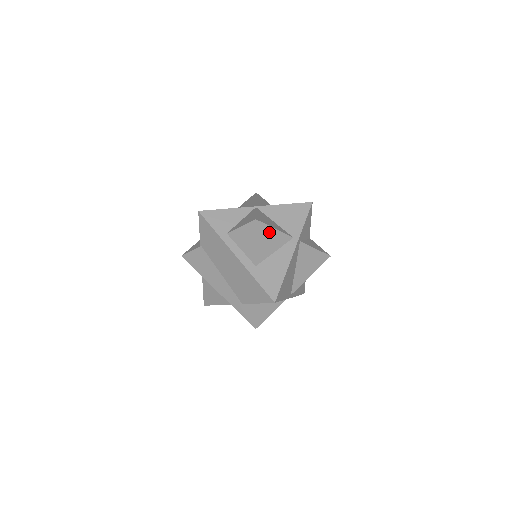
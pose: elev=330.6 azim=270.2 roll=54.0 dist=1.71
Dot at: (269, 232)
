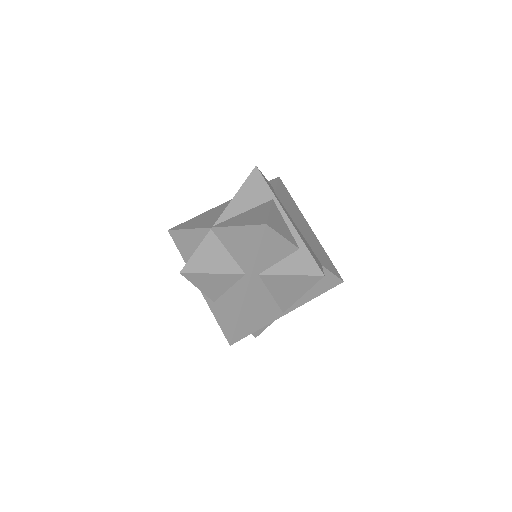
Dot at: (207, 277)
